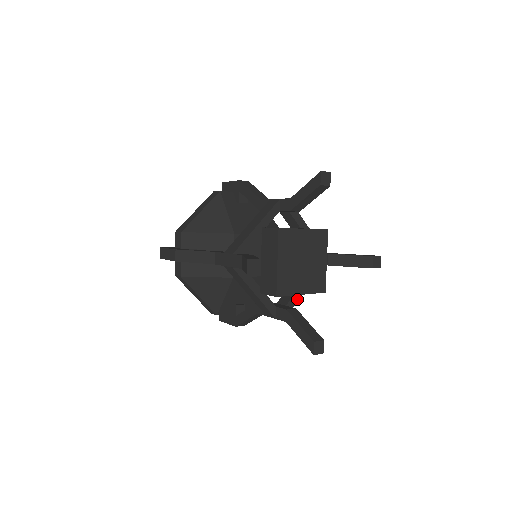
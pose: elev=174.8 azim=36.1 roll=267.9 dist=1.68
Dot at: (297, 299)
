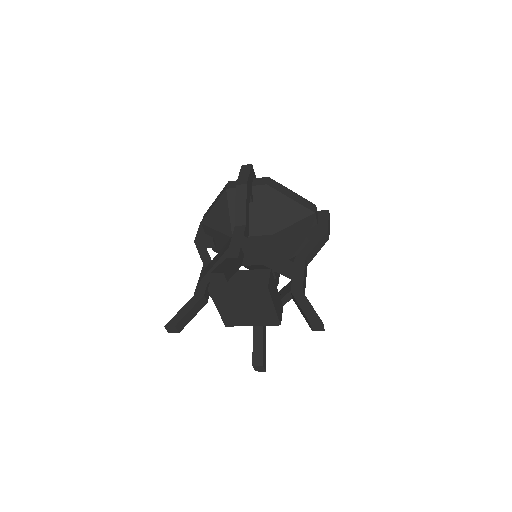
Dot at: occluded
